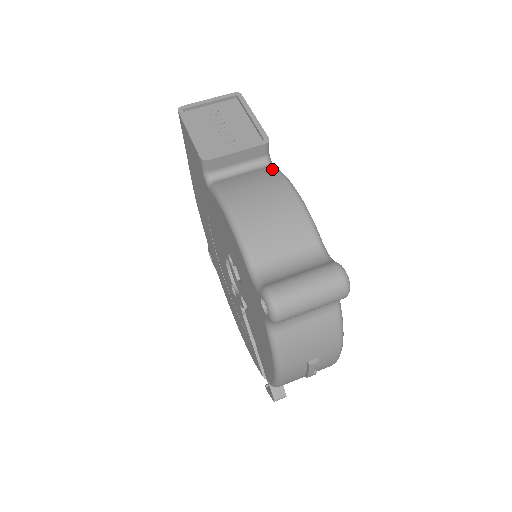
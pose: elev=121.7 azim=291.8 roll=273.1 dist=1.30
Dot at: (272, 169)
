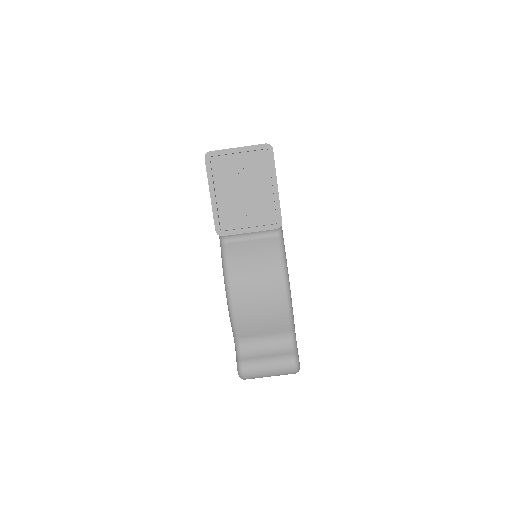
Dot at: (277, 248)
